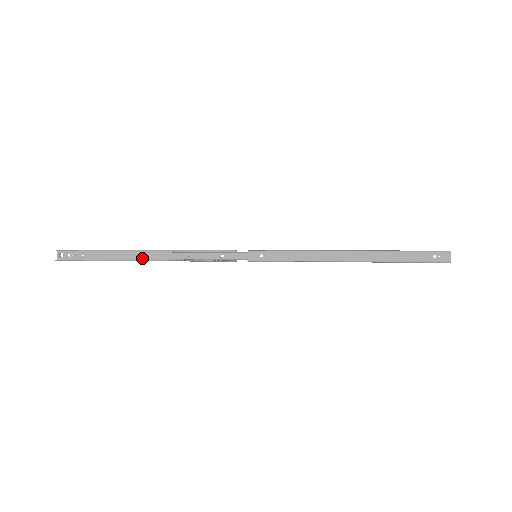
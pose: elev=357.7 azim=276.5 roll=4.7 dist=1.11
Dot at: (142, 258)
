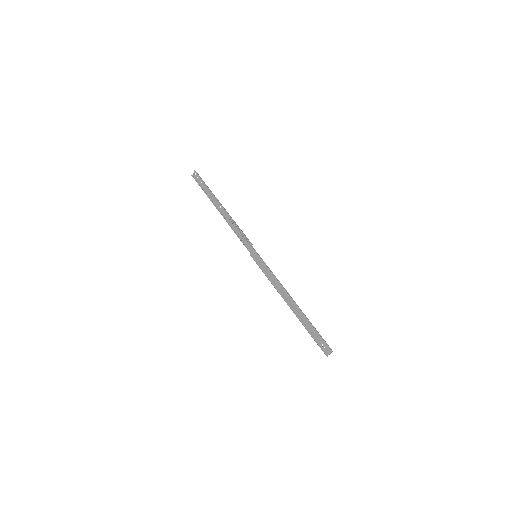
Dot at: (219, 208)
